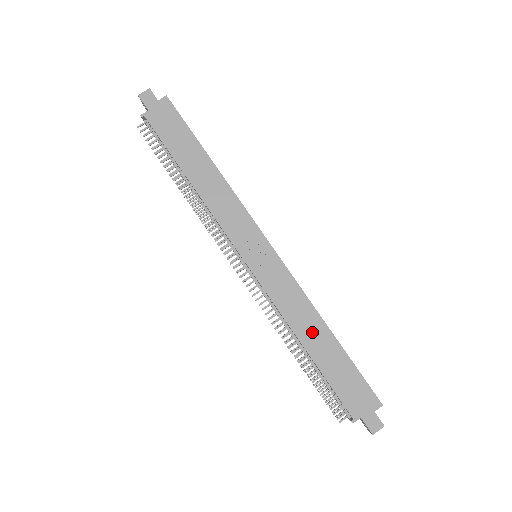
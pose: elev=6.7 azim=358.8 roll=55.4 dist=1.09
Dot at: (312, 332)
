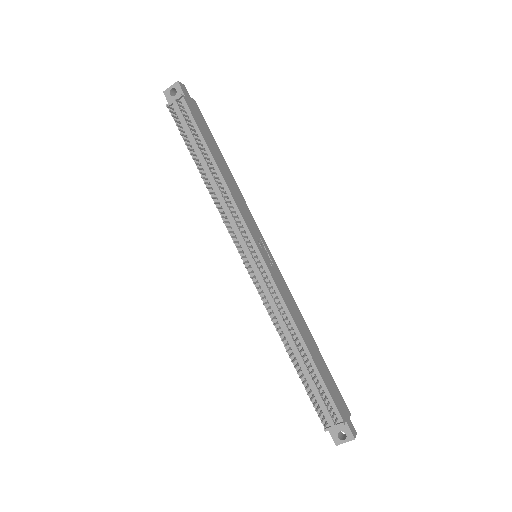
Dot at: (305, 333)
